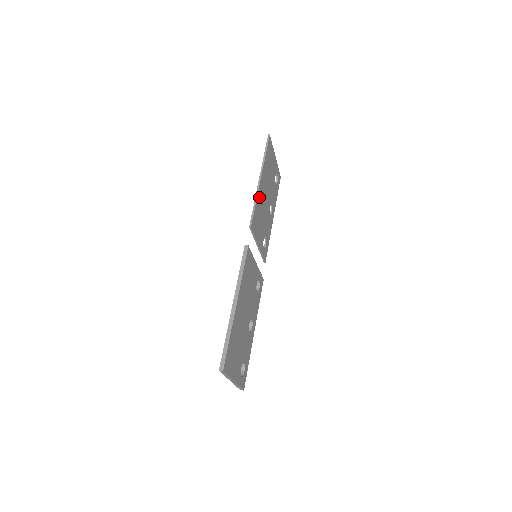
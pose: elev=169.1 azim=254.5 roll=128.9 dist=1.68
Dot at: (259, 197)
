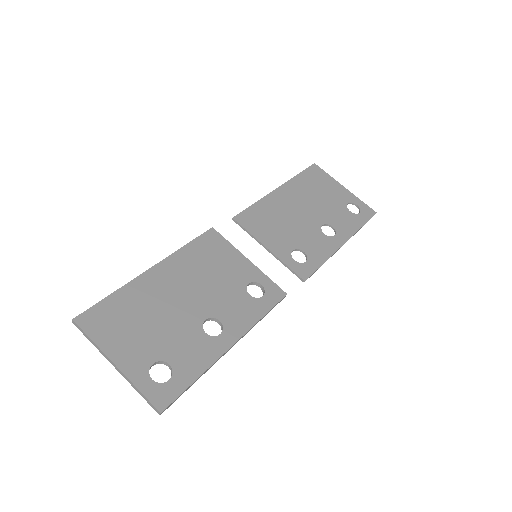
Dot at: (271, 203)
